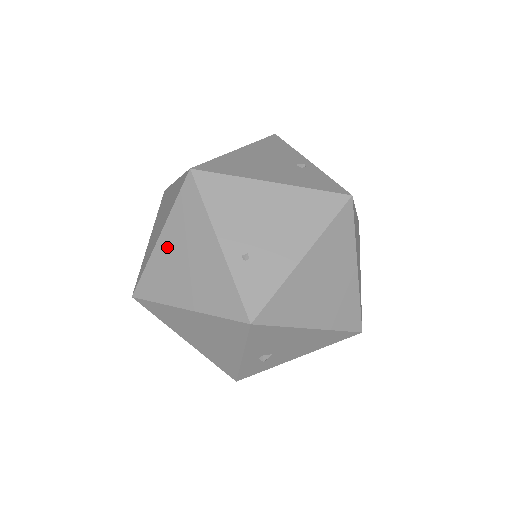
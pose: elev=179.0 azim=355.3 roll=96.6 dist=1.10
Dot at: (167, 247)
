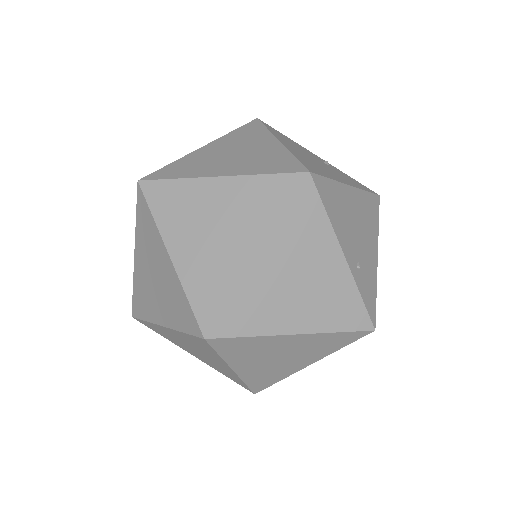
Dot at: (271, 267)
